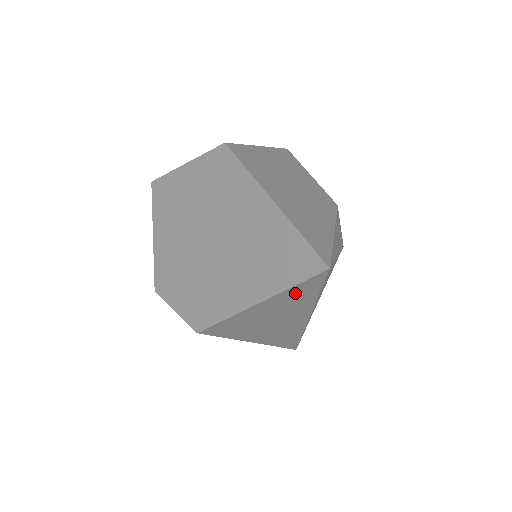
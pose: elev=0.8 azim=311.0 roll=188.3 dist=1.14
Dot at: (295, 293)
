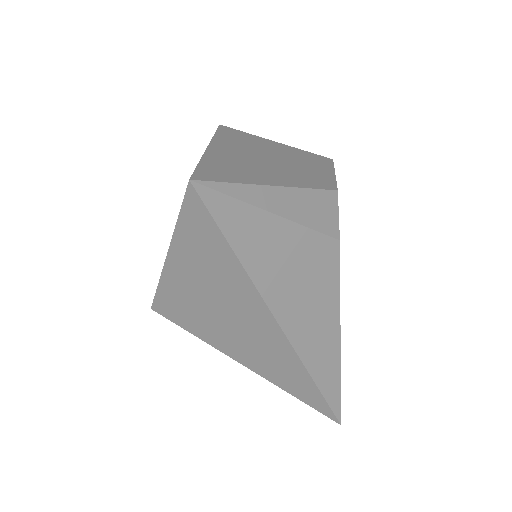
Dot at: (196, 238)
